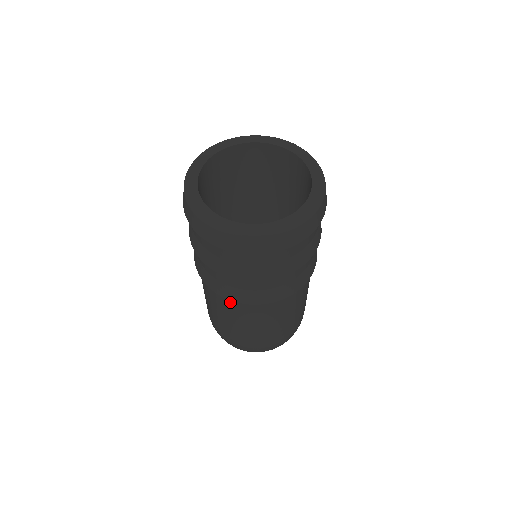
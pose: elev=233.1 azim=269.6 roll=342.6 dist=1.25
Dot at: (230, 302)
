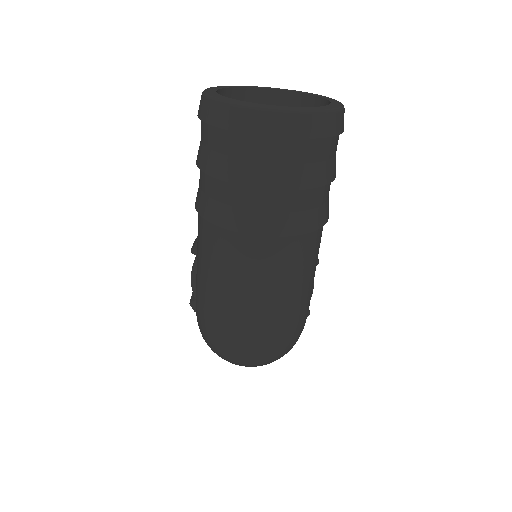
Dot at: (231, 240)
